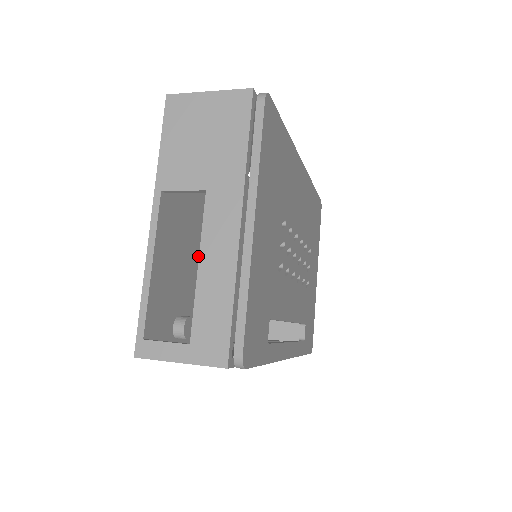
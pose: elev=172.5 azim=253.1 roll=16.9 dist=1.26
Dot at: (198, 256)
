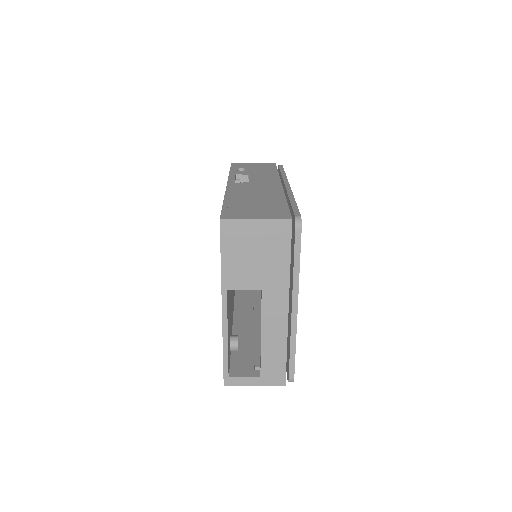
Dot at: occluded
